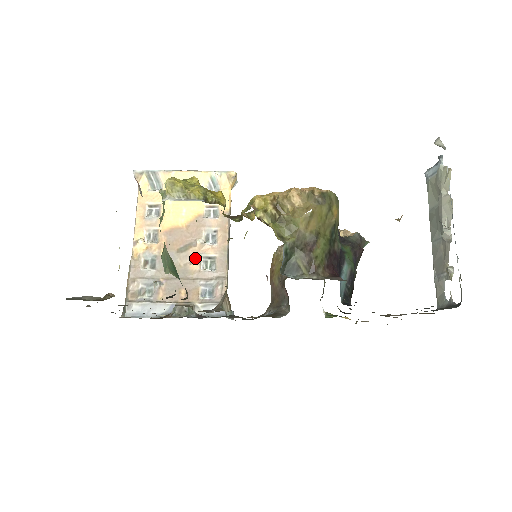
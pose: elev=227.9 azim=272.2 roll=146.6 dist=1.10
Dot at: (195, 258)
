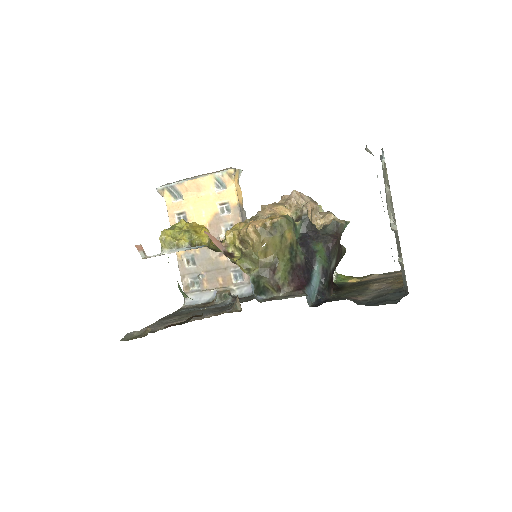
Dot at: occluded
